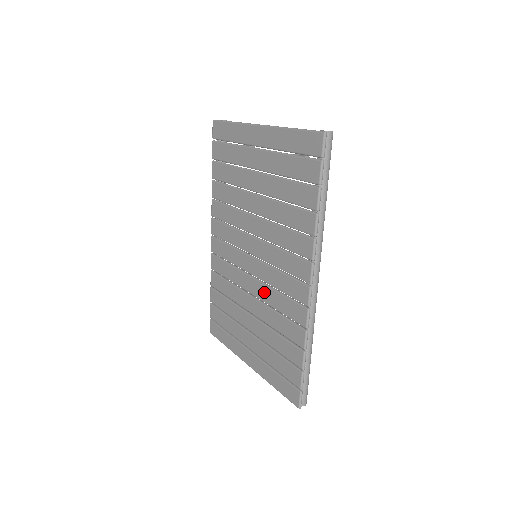
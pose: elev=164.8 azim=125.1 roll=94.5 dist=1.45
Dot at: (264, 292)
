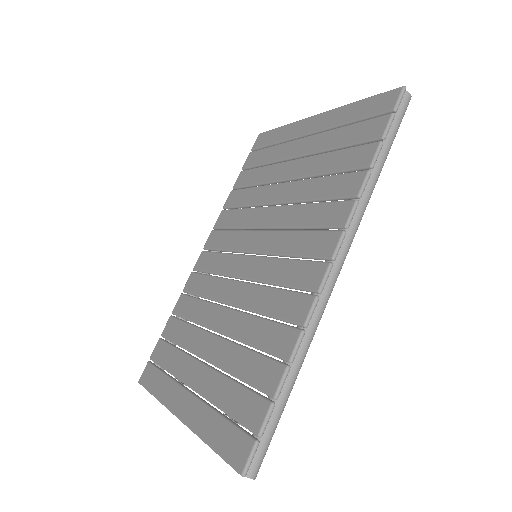
Dot at: (251, 294)
